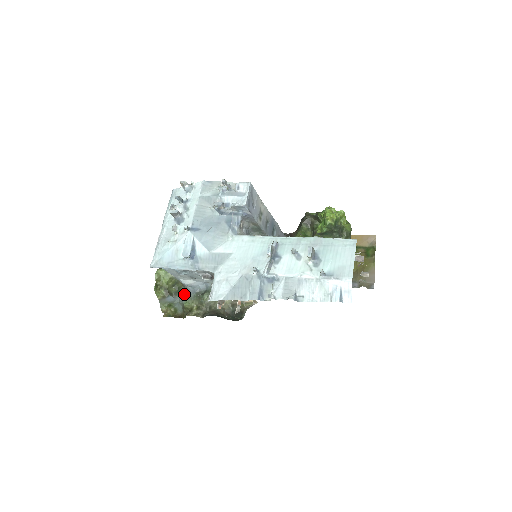
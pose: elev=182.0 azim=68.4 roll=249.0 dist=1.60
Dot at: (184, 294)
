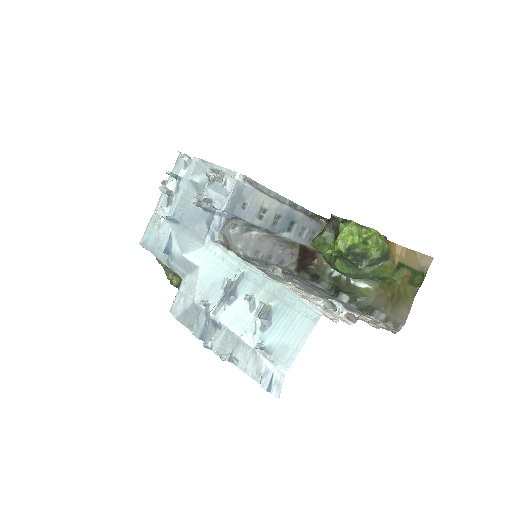
Dot at: occluded
